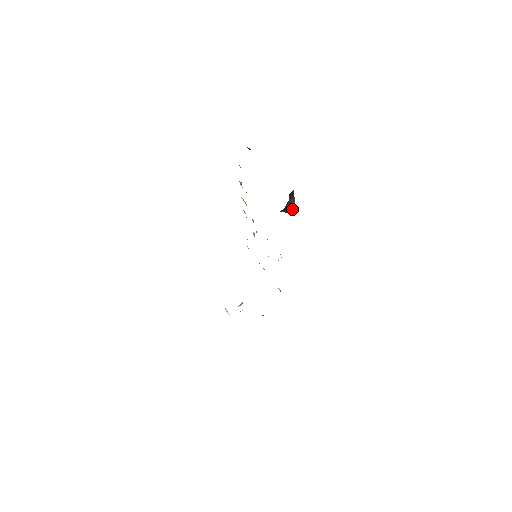
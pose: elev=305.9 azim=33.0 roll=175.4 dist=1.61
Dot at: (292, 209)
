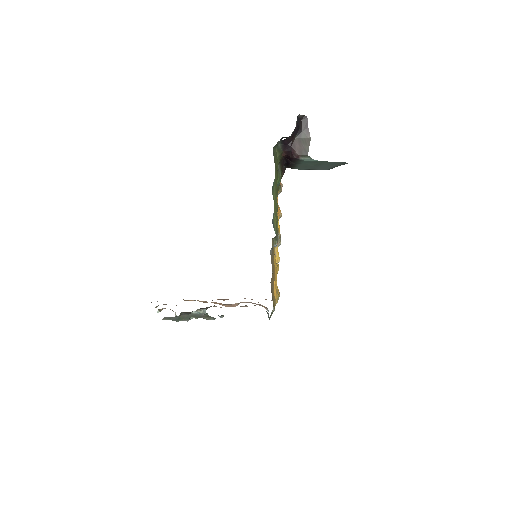
Dot at: (305, 154)
